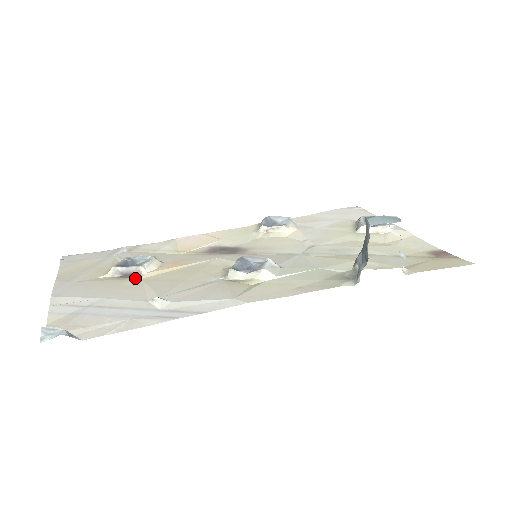
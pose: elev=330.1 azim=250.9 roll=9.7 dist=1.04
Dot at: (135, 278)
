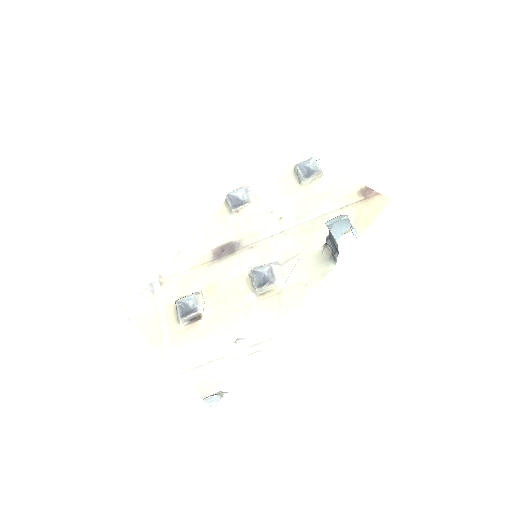
Dot at: (201, 321)
